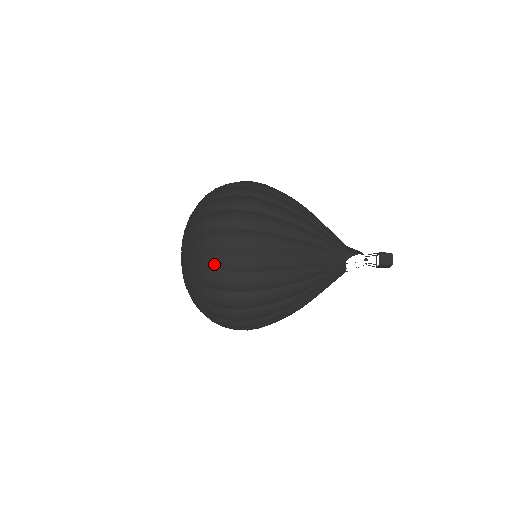
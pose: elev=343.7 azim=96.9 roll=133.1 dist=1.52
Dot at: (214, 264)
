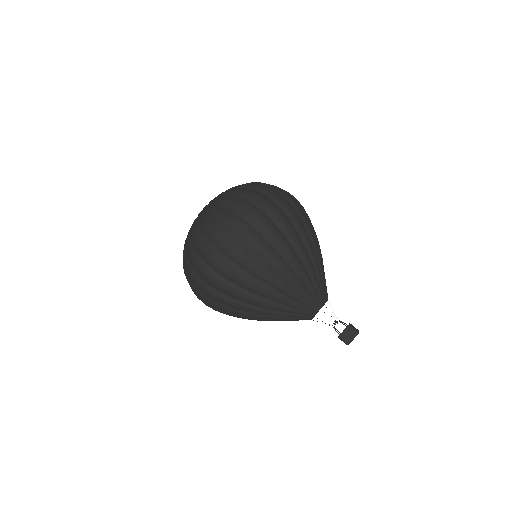
Dot at: occluded
